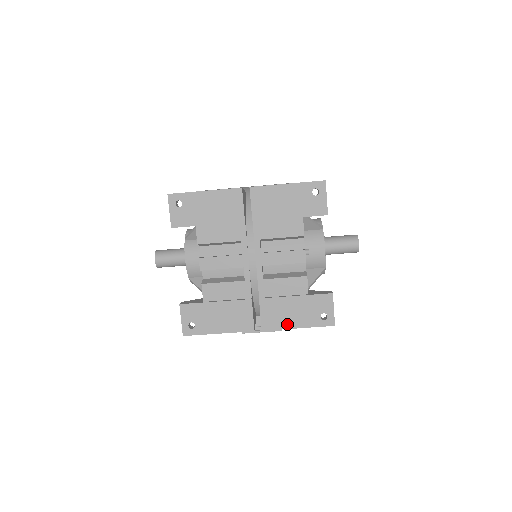
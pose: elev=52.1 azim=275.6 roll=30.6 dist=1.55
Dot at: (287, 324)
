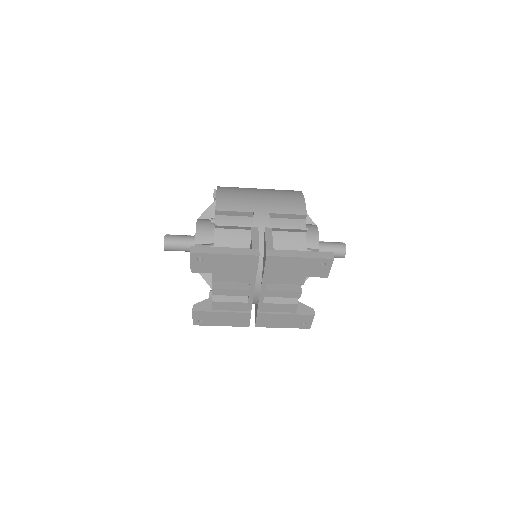
Dot at: (275, 326)
